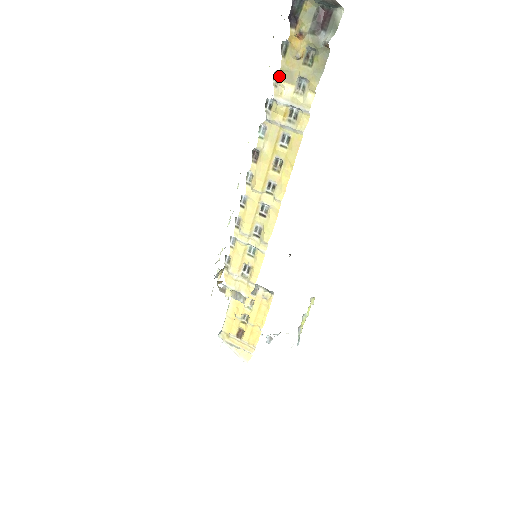
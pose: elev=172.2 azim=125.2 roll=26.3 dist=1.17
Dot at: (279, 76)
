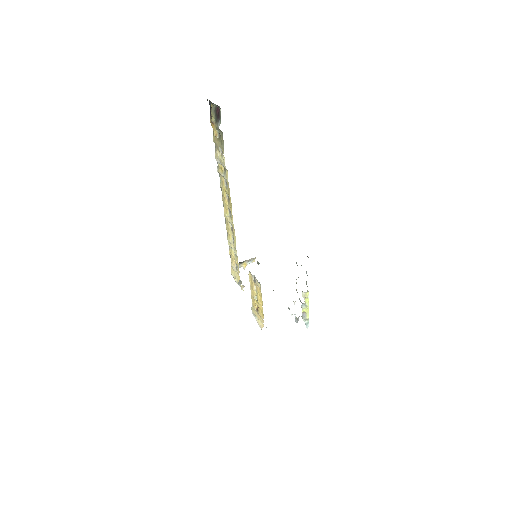
Dot at: occluded
